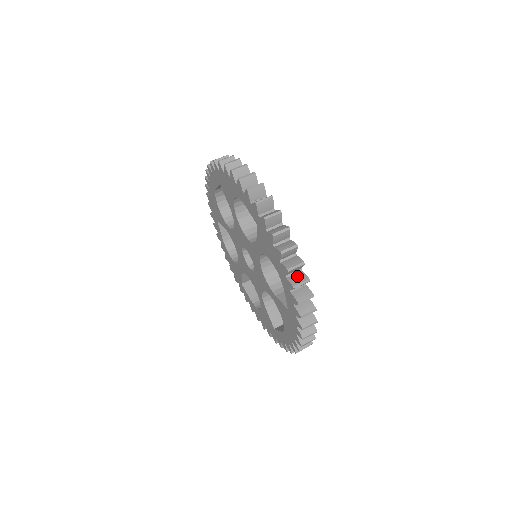
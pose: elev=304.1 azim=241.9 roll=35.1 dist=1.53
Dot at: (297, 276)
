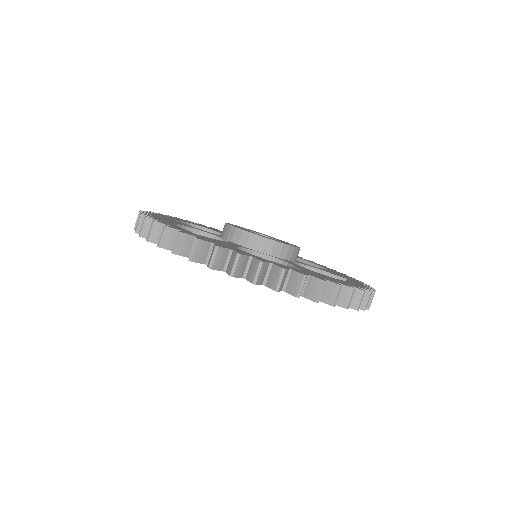
Dot at: (251, 268)
